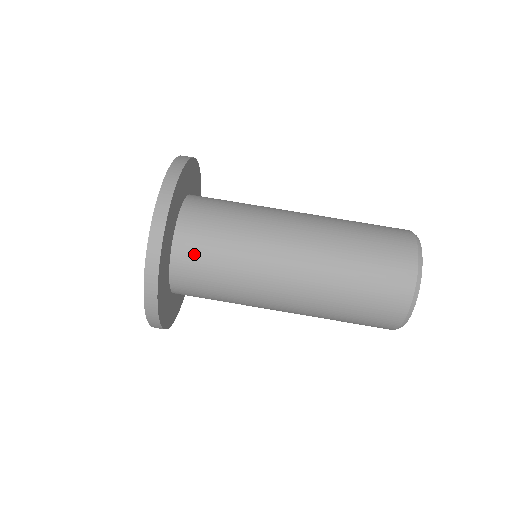
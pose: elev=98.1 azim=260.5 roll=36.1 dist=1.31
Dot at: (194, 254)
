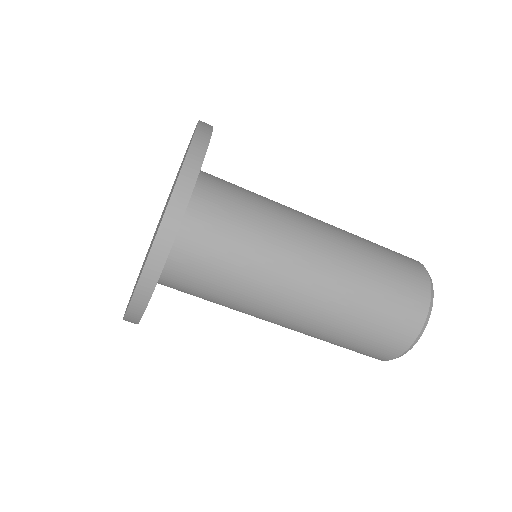
Dot at: (196, 256)
